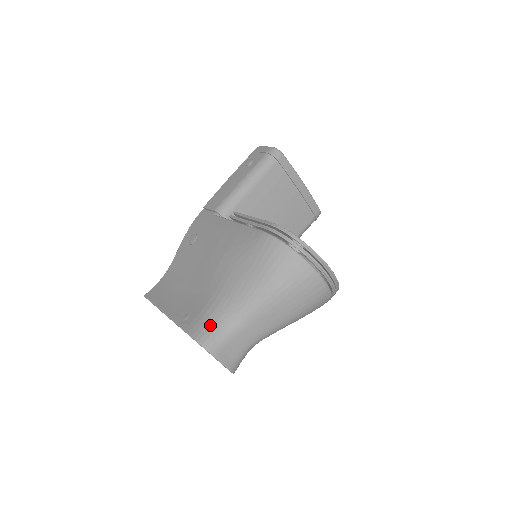
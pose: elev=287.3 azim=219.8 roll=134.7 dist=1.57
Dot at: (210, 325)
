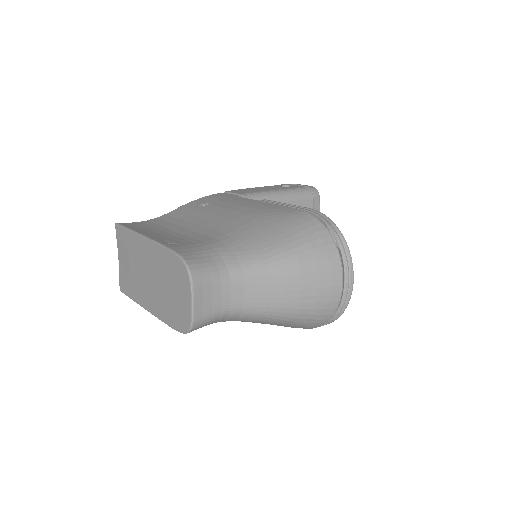
Dot at: (205, 256)
